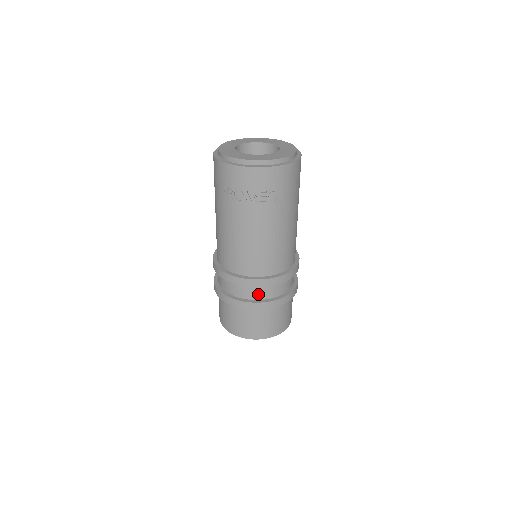
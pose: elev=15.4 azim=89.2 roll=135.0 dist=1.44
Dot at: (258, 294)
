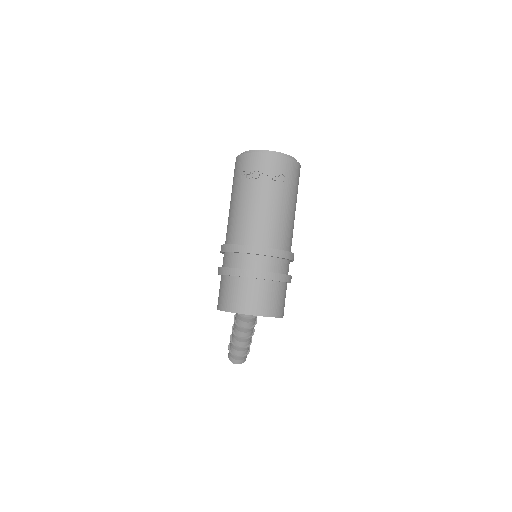
Dot at: (261, 265)
